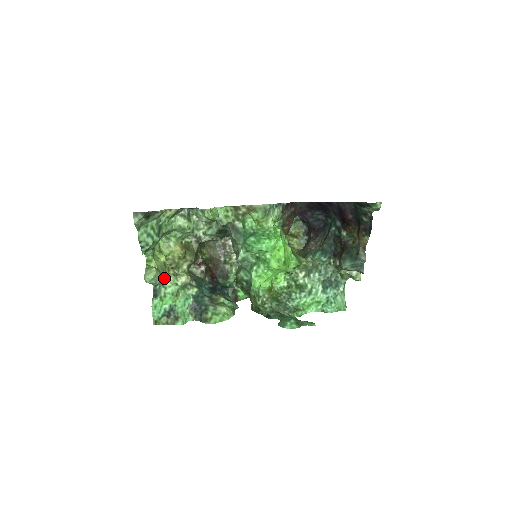
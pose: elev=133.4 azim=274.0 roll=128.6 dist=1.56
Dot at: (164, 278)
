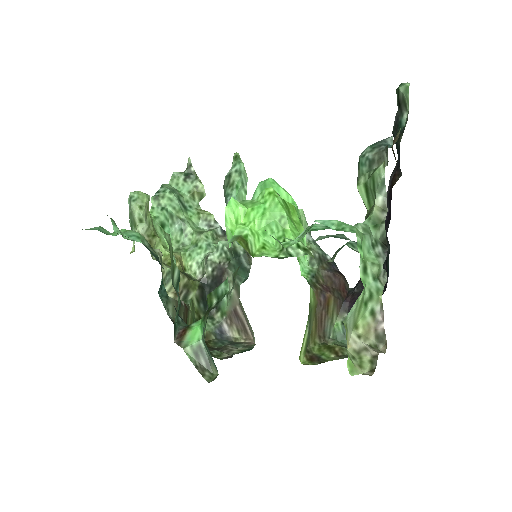
Dot at: occluded
